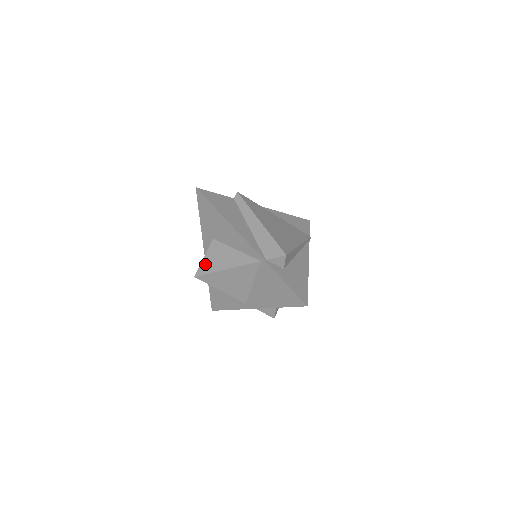
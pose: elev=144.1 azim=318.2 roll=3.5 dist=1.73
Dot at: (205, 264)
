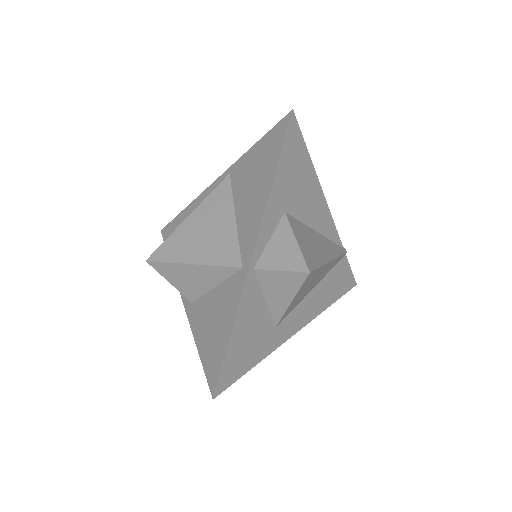
Dot at: occluded
